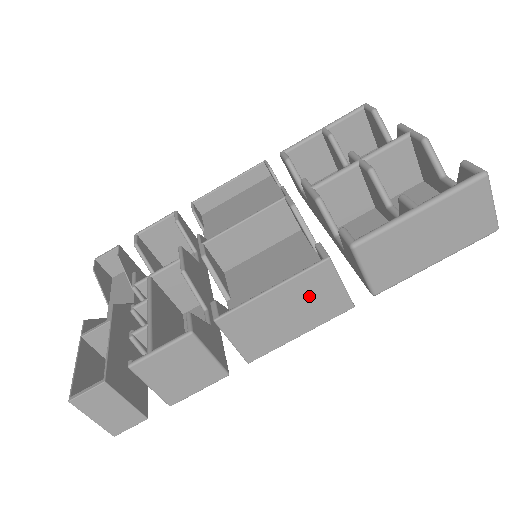
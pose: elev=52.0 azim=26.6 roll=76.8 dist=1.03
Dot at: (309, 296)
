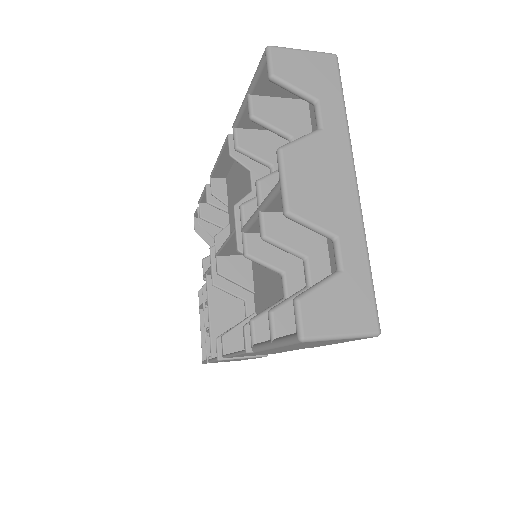
Dot at: occluded
